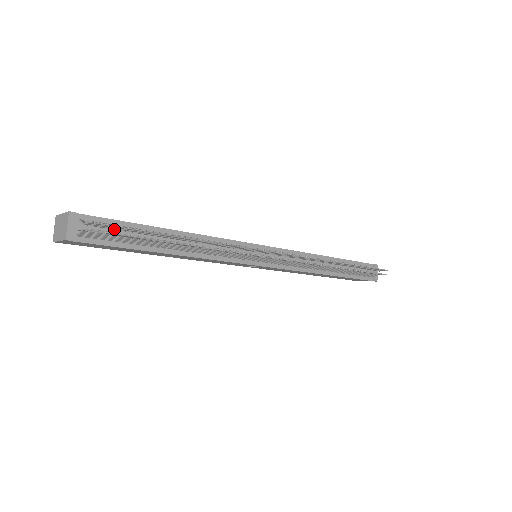
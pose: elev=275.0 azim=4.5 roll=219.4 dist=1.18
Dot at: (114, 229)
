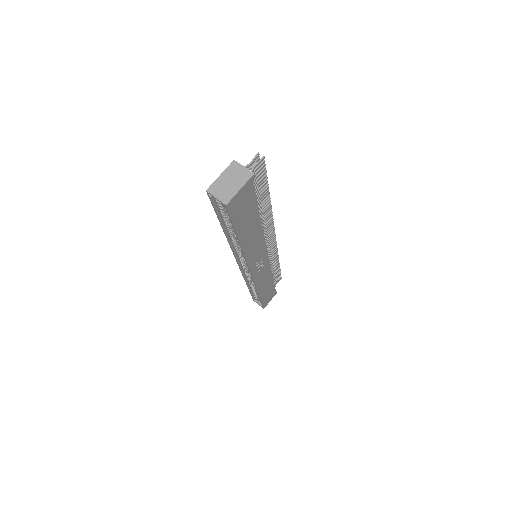
Dot at: occluded
